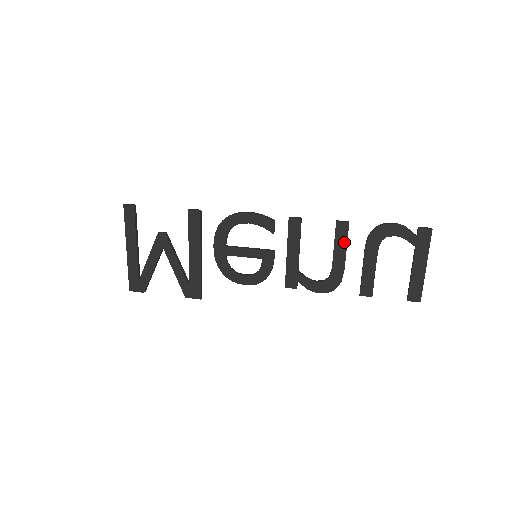
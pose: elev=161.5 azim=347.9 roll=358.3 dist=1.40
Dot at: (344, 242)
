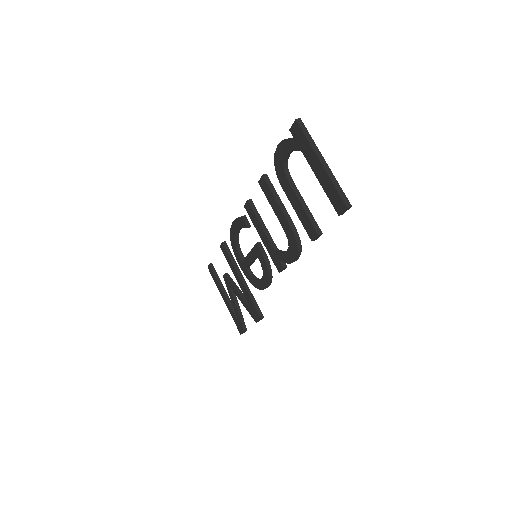
Dot at: (272, 196)
